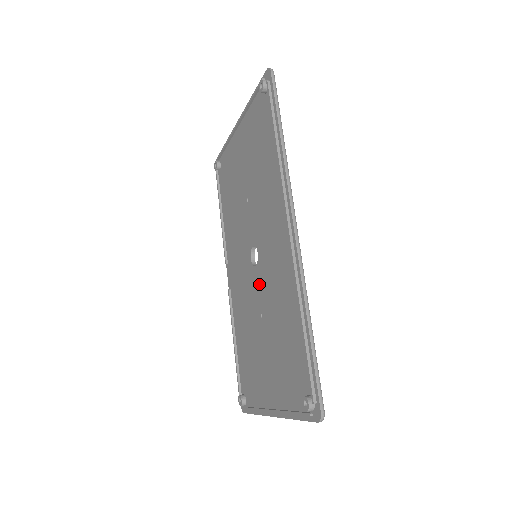
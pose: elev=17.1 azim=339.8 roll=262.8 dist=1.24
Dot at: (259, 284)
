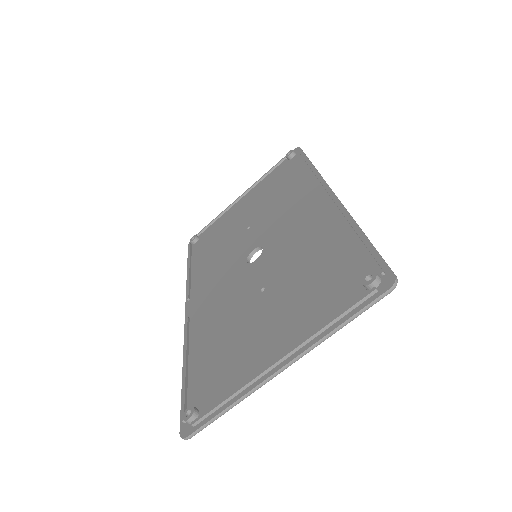
Dot at: (262, 267)
